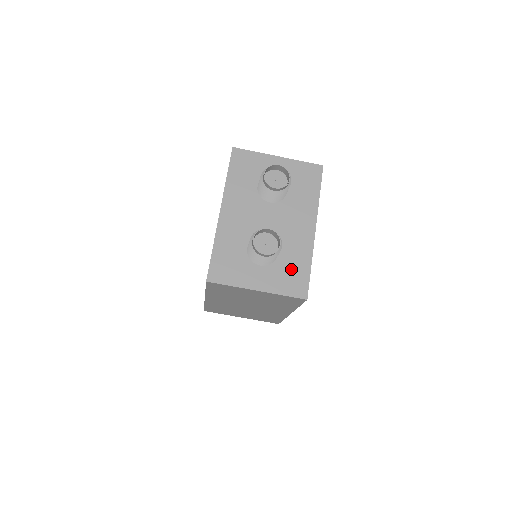
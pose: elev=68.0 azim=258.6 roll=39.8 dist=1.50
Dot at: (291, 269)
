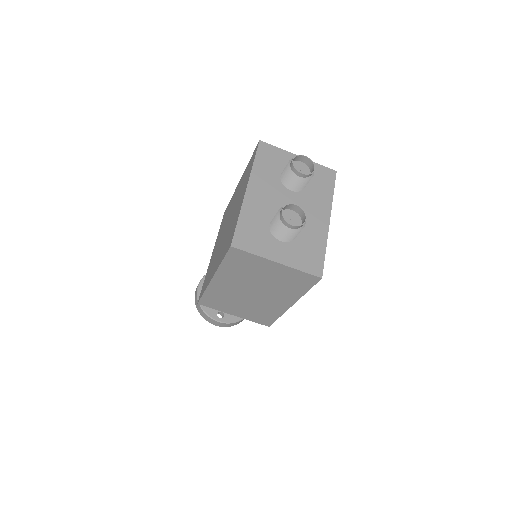
Dot at: (308, 249)
